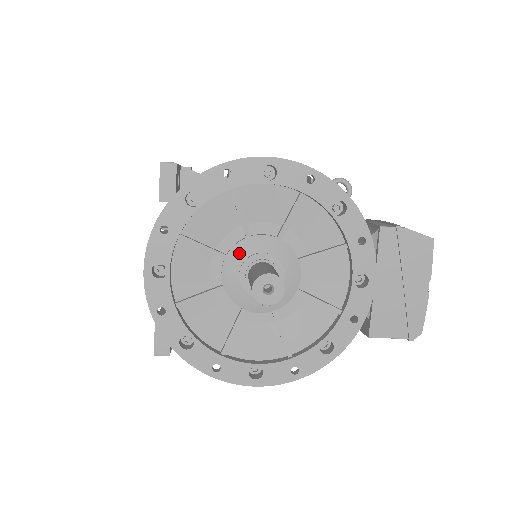
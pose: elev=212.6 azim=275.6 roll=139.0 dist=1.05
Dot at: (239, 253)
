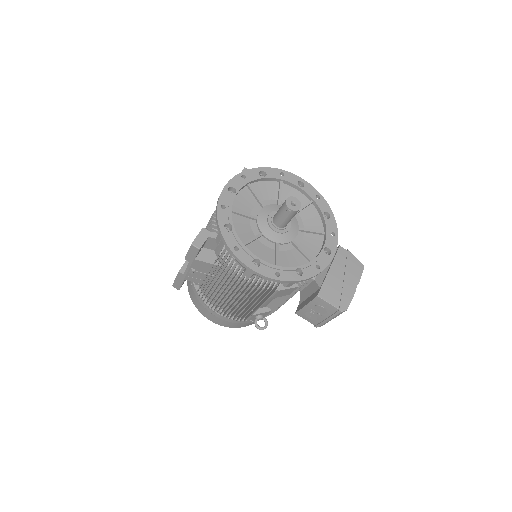
Dot at: (272, 208)
